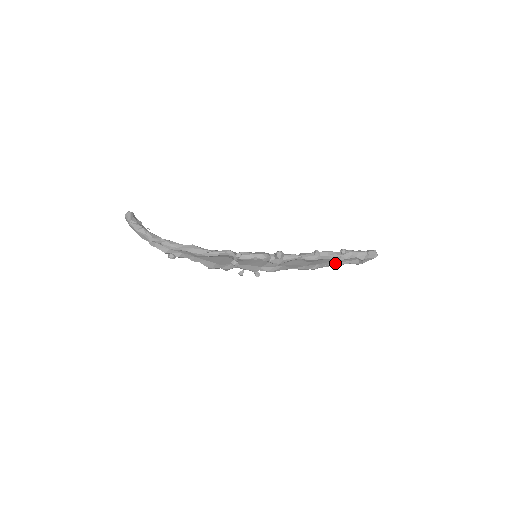
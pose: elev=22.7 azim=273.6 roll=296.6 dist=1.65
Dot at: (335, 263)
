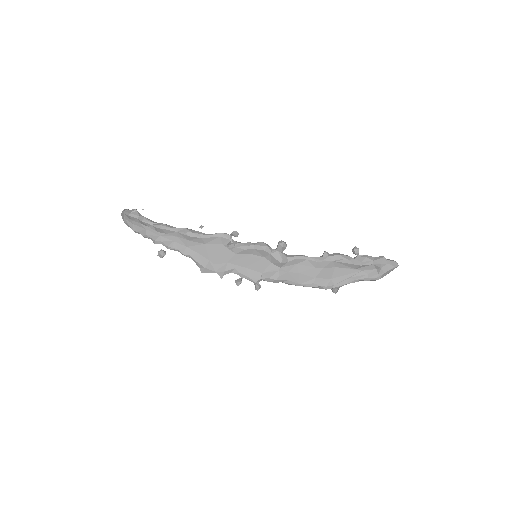
Dot at: (350, 278)
